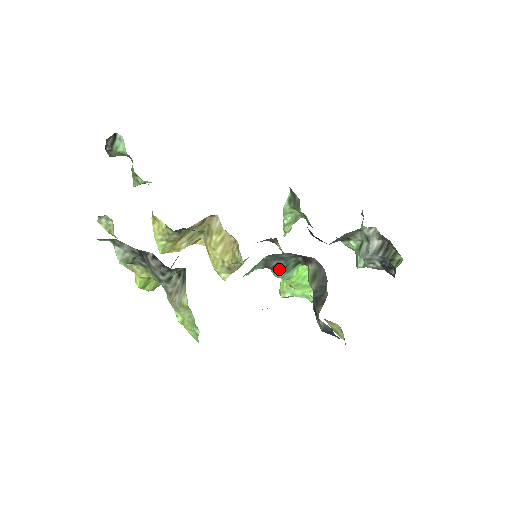
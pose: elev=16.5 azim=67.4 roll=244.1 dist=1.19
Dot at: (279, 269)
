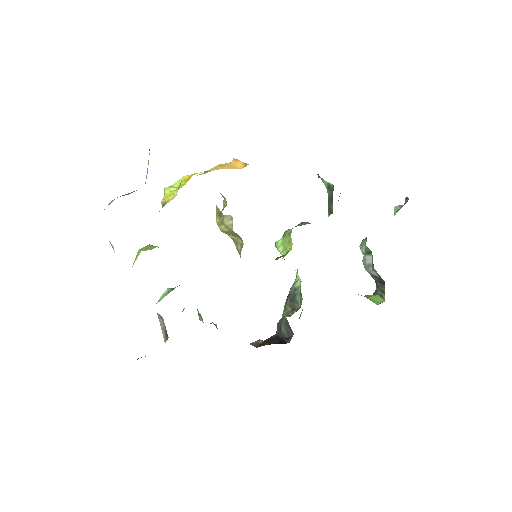
Dot at: occluded
